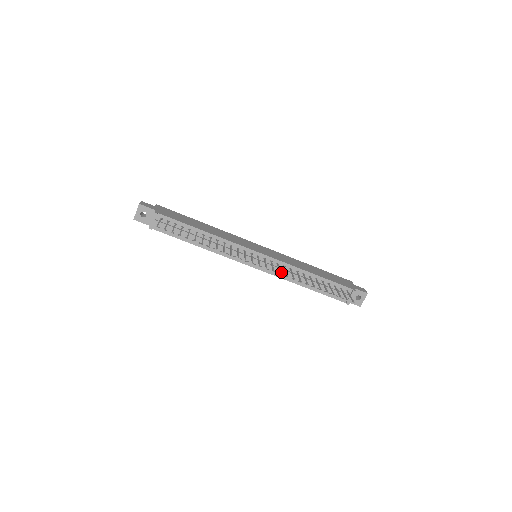
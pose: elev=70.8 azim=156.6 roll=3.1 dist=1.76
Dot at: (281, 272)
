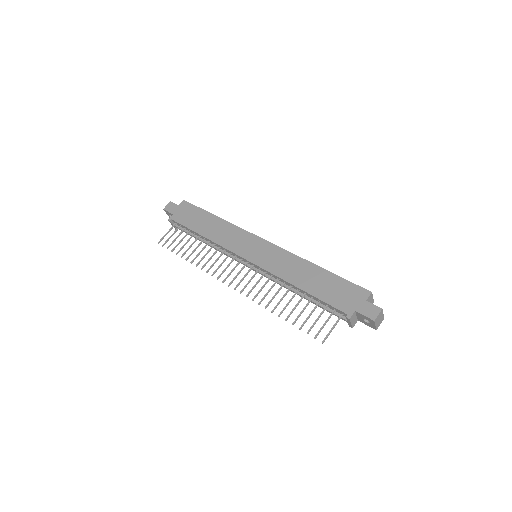
Dot at: occluded
